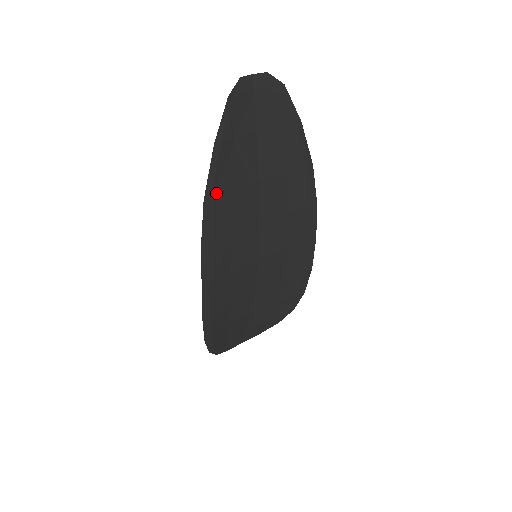
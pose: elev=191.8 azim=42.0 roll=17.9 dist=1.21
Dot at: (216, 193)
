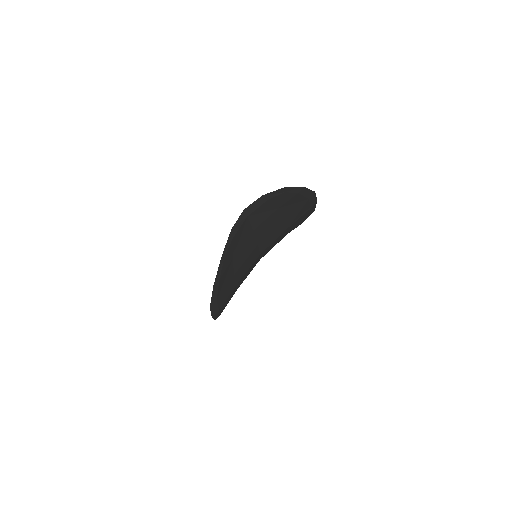
Dot at: (220, 294)
